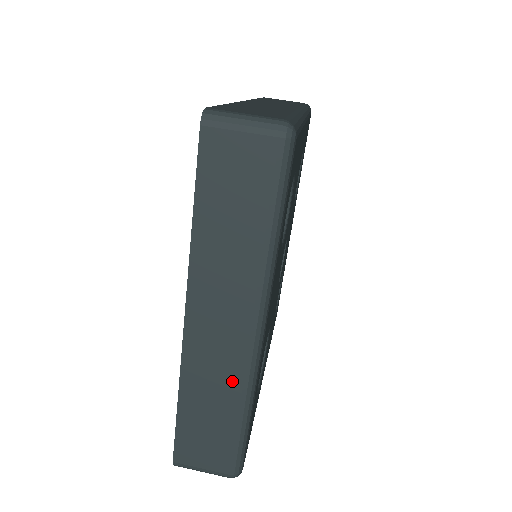
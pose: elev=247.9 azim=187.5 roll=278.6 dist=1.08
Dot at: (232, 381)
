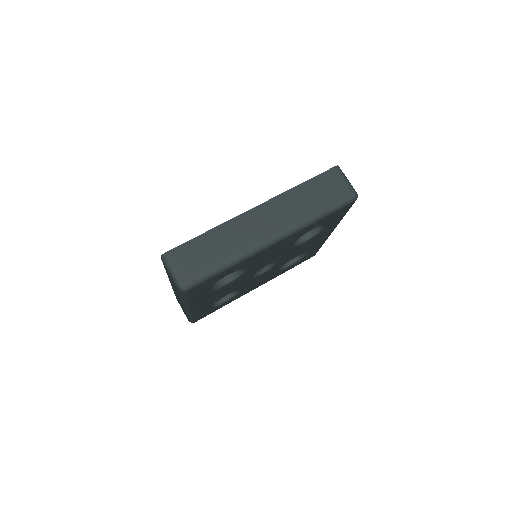
Dot at: (183, 308)
